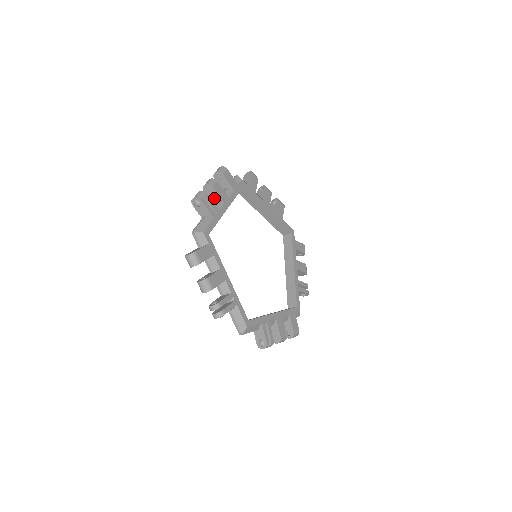
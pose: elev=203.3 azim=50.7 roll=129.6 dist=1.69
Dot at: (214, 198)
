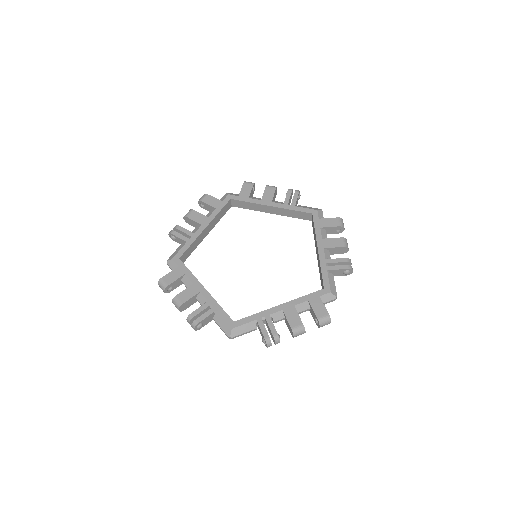
Dot at: (195, 225)
